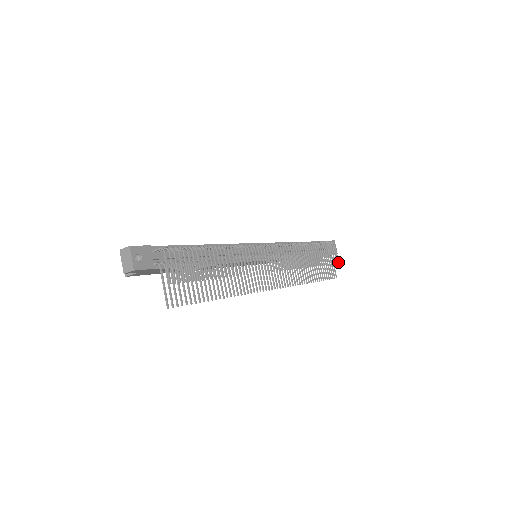
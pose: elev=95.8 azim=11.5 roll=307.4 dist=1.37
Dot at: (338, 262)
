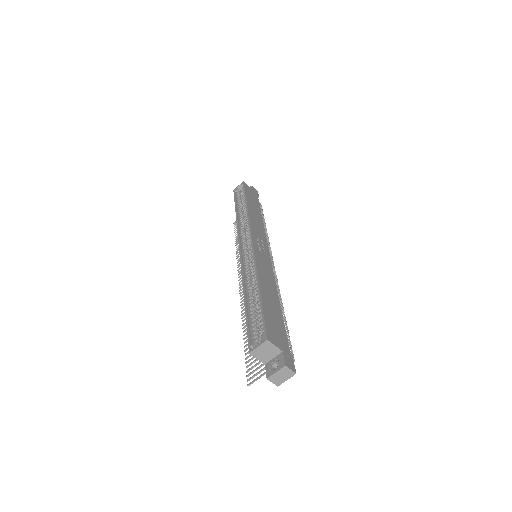
Dot at: occluded
